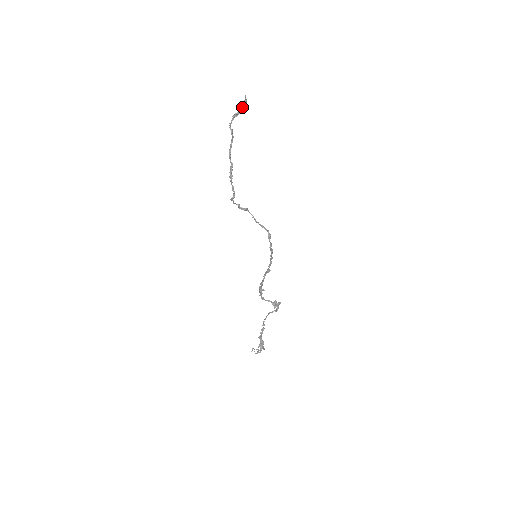
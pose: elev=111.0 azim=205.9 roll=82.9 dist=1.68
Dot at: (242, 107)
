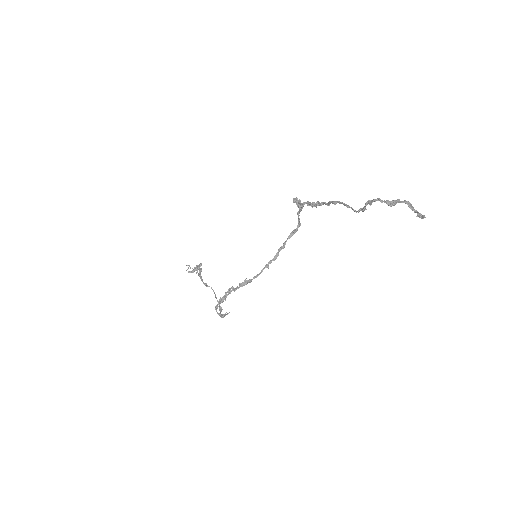
Dot at: (409, 206)
